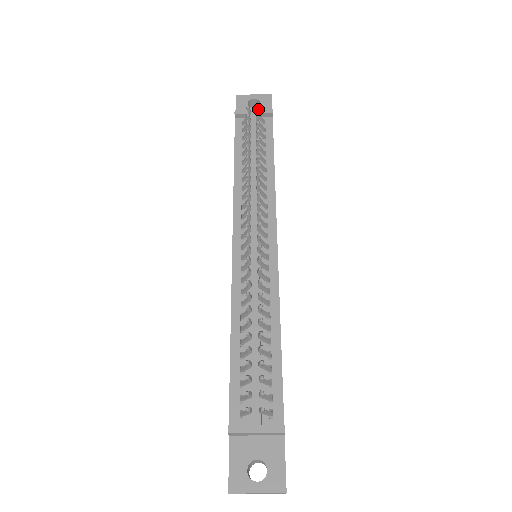
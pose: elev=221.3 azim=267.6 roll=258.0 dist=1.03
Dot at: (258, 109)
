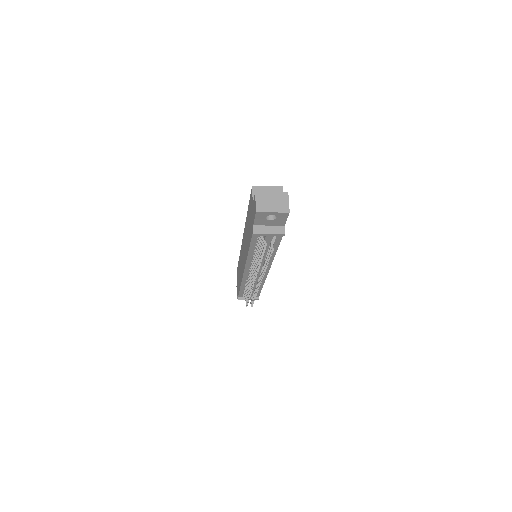
Dot at: (273, 249)
